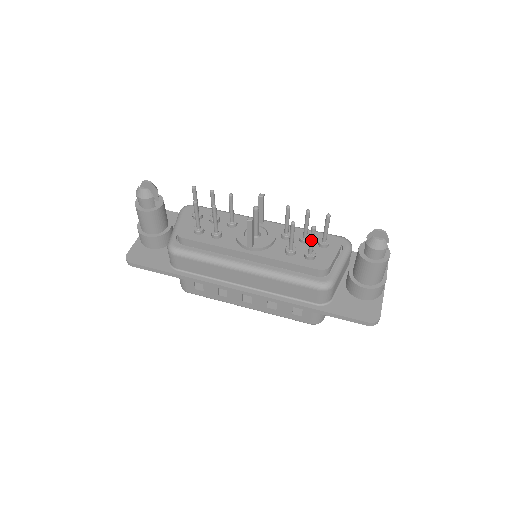
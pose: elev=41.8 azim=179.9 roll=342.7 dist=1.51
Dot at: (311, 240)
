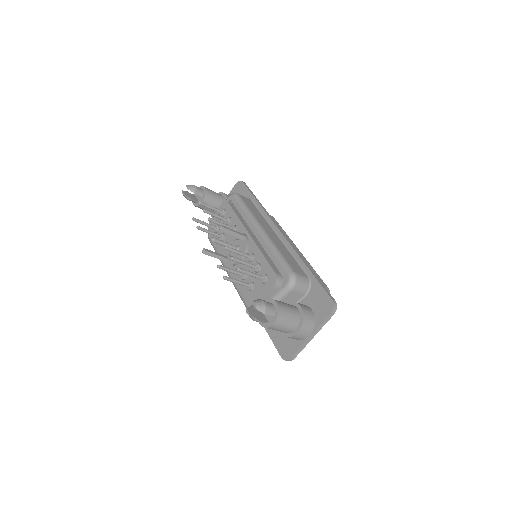
Dot at: (234, 282)
